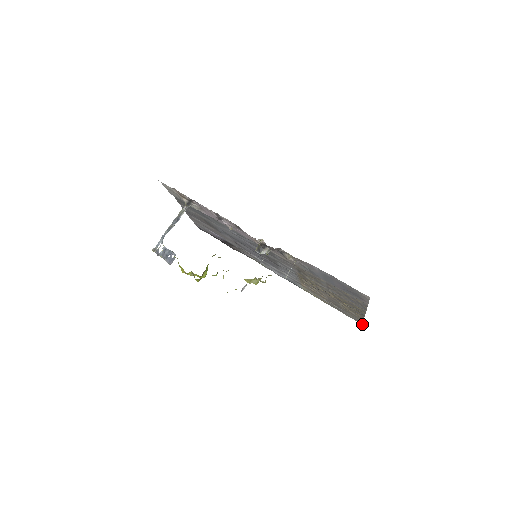
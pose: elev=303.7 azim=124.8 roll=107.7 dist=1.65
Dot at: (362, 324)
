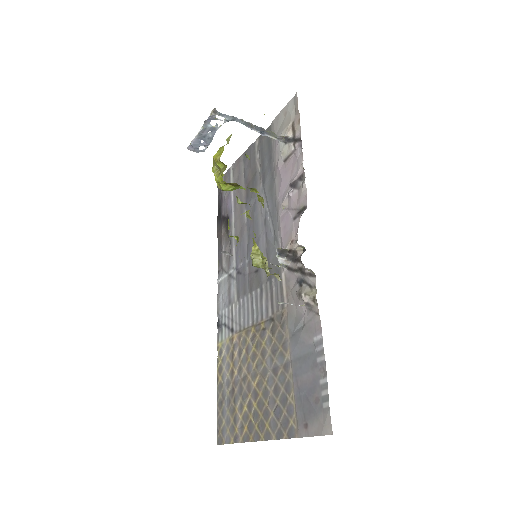
Dot at: (219, 444)
